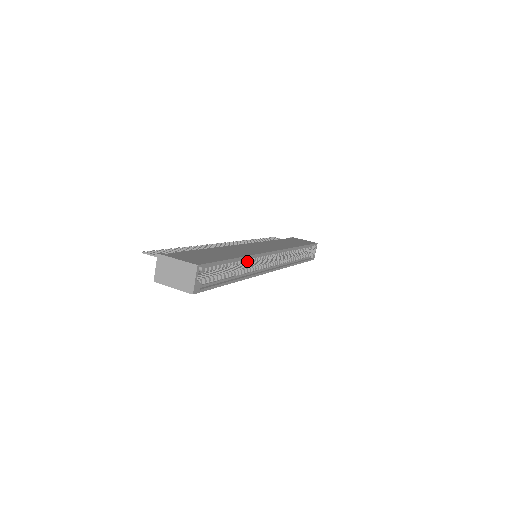
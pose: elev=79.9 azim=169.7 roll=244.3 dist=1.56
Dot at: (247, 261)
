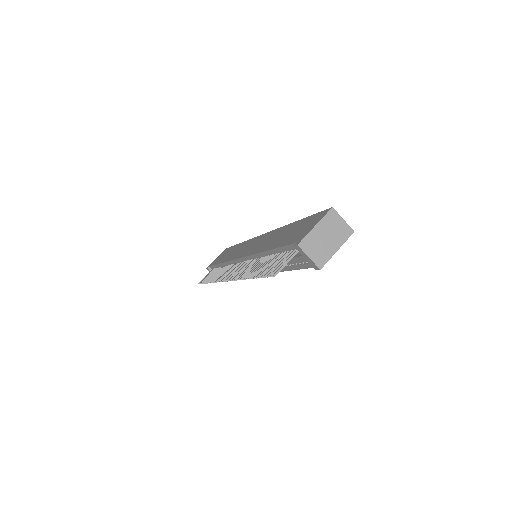
Dot at: occluded
